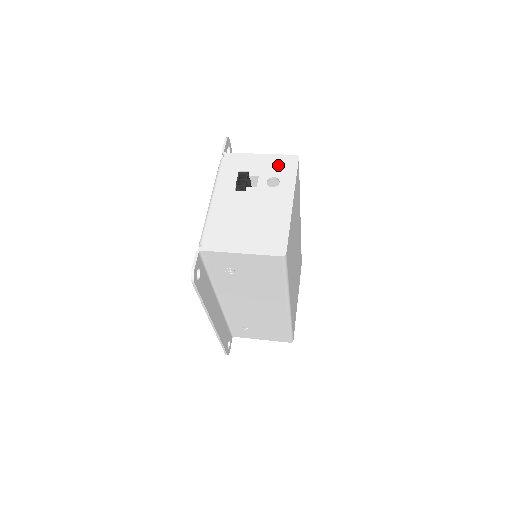
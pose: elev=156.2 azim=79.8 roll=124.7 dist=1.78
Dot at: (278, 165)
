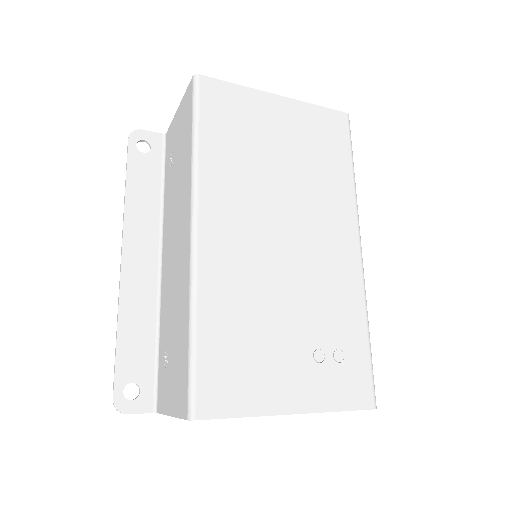
Dot at: occluded
